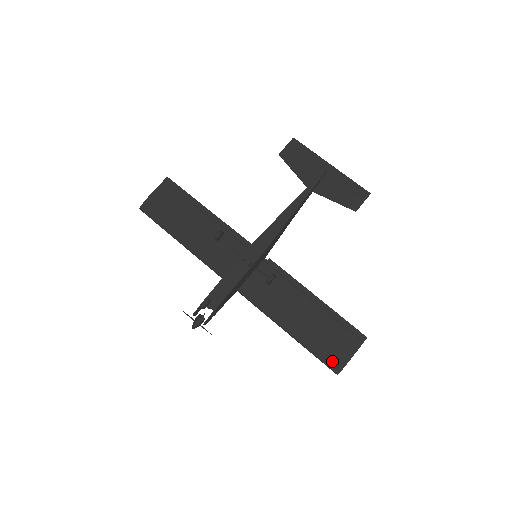
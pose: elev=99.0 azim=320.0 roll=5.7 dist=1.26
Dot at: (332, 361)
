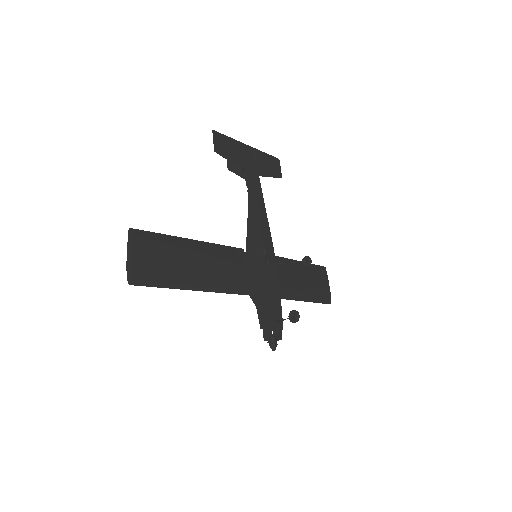
Dot at: (325, 298)
